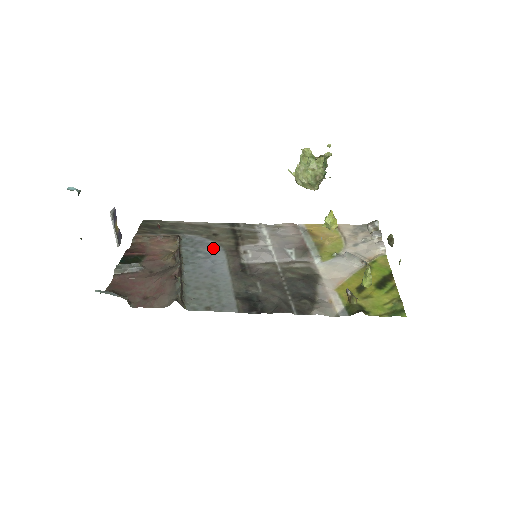
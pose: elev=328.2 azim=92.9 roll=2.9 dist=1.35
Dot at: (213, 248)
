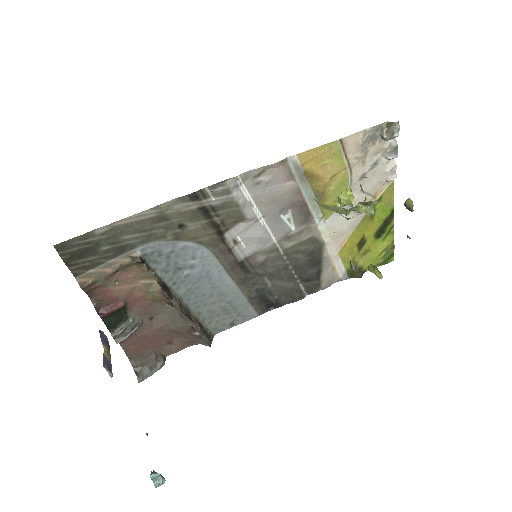
Dot at: (195, 255)
